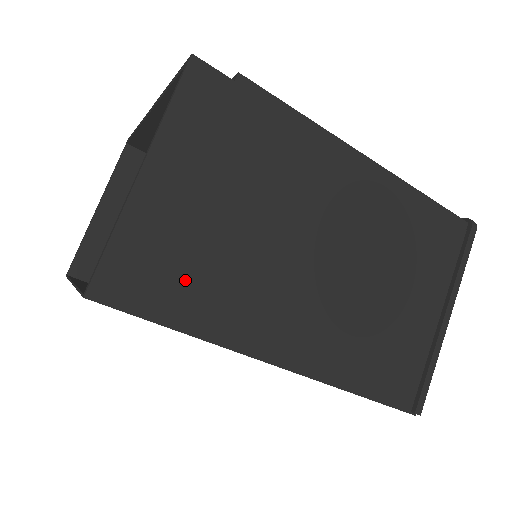
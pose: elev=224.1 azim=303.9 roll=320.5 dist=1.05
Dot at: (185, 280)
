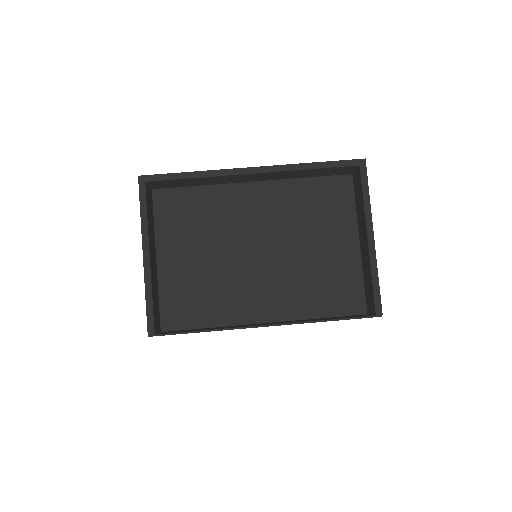
Dot at: occluded
